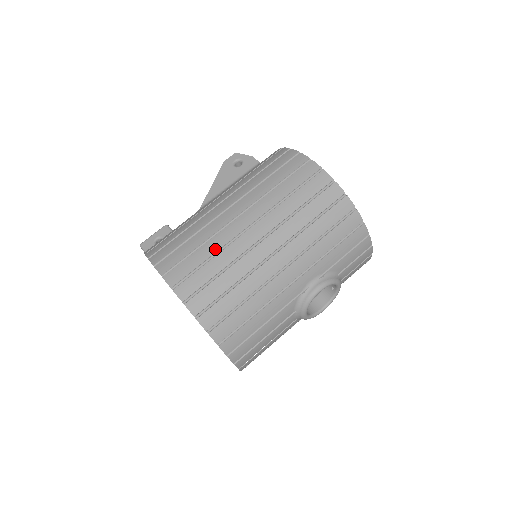
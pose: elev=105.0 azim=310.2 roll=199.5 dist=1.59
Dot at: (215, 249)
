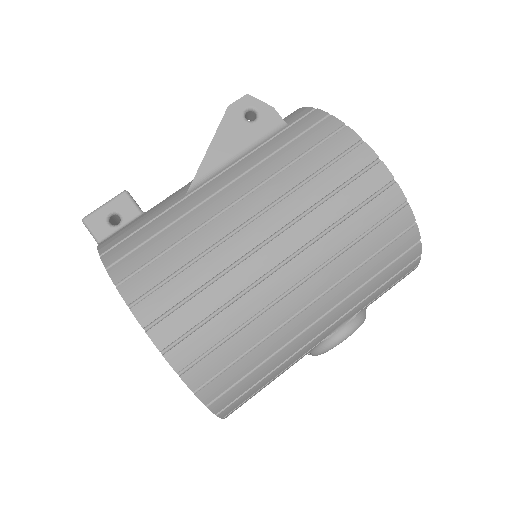
Dot at: (230, 294)
